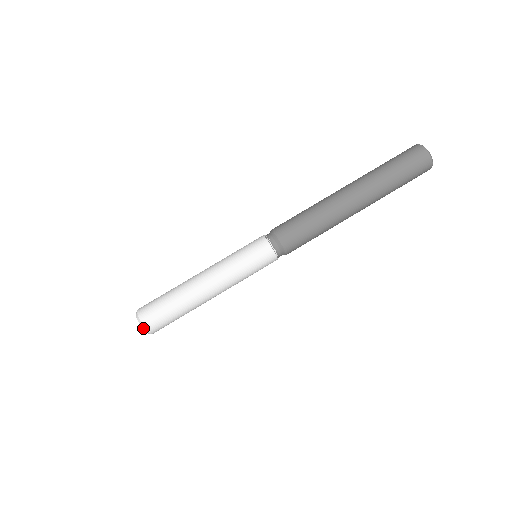
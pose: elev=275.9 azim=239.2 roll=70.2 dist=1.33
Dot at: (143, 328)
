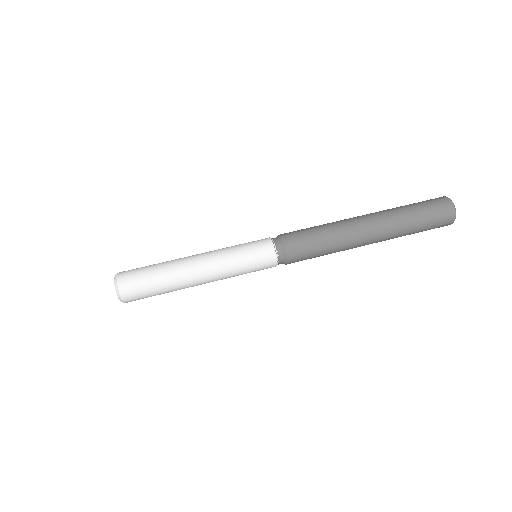
Dot at: (115, 282)
